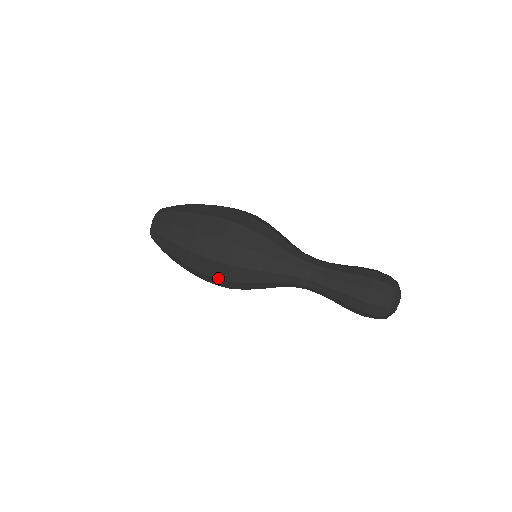
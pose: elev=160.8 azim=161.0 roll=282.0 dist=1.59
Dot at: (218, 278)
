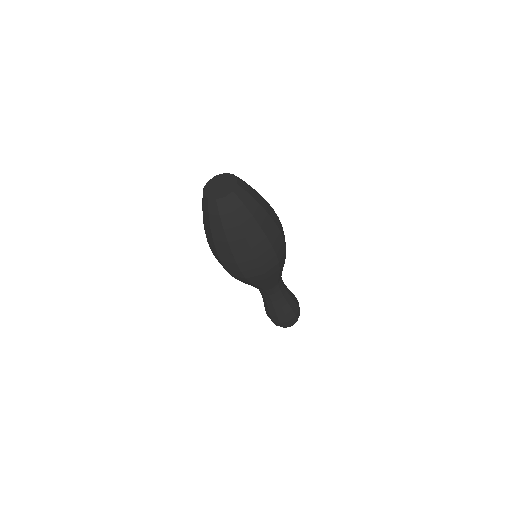
Dot at: (243, 273)
